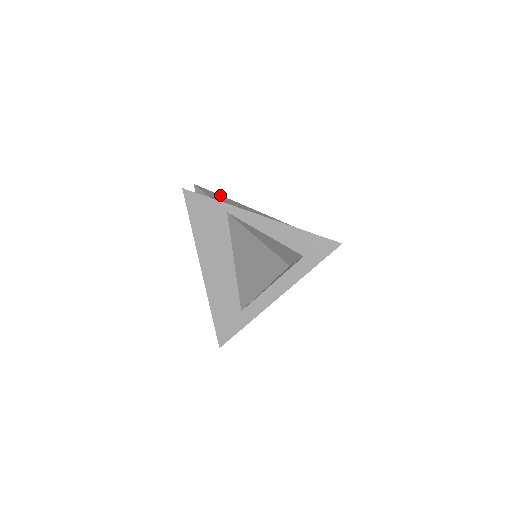
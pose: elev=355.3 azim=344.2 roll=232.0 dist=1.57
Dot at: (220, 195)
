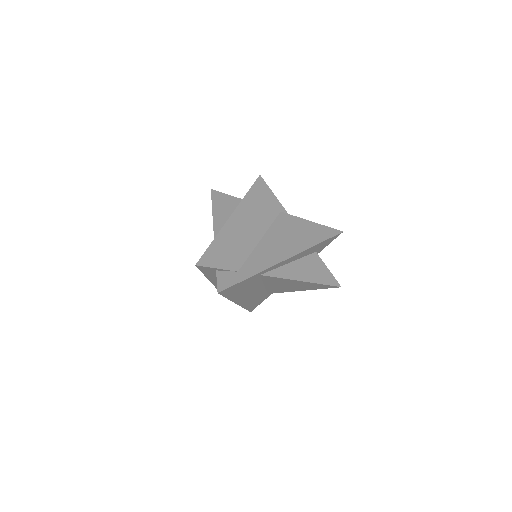
Dot at: (210, 246)
